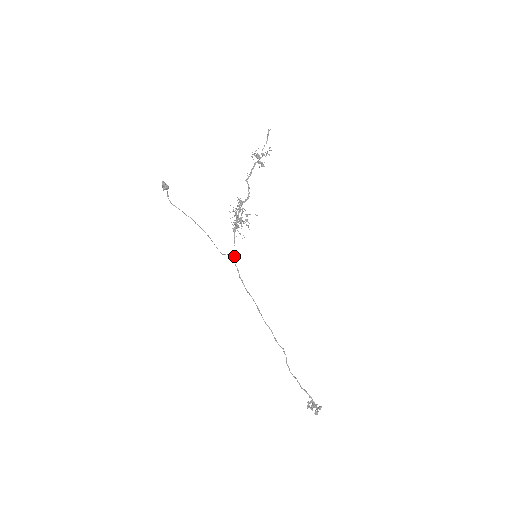
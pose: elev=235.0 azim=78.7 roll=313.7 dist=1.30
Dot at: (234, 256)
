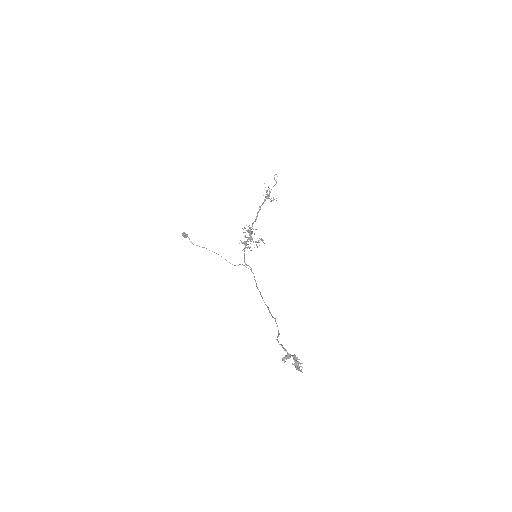
Dot at: (246, 265)
